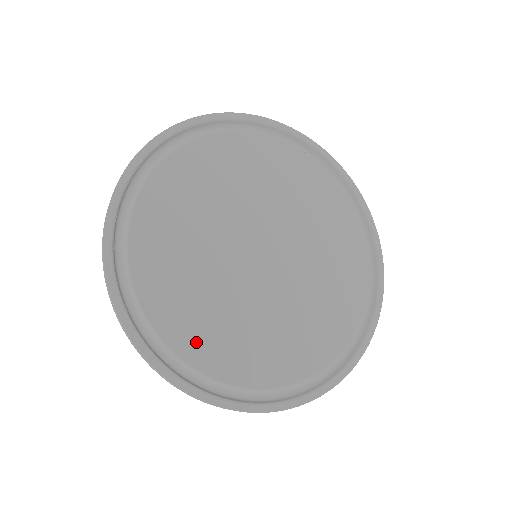
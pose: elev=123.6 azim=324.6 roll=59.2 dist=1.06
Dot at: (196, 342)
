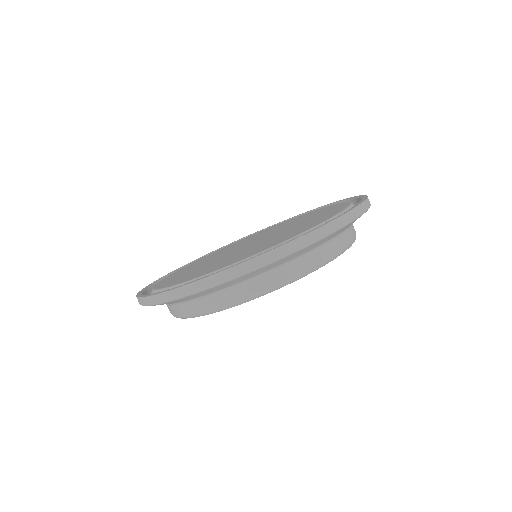
Dot at: (281, 240)
